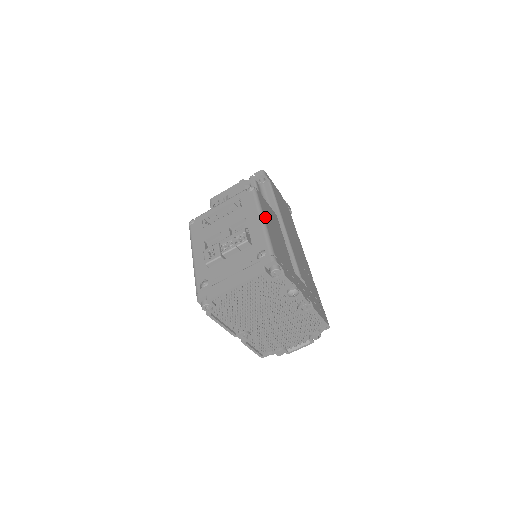
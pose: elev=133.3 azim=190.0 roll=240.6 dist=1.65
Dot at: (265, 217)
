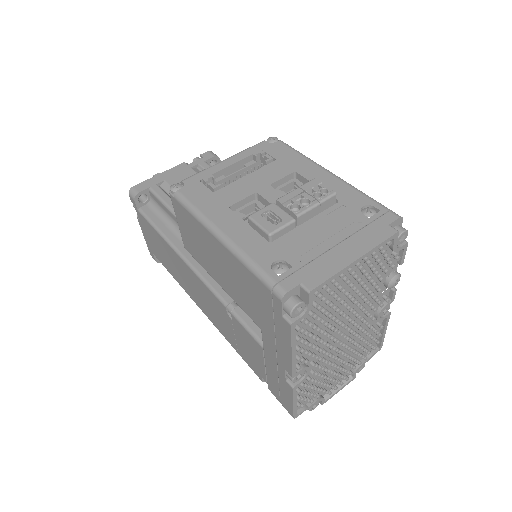
Dot at: occluded
